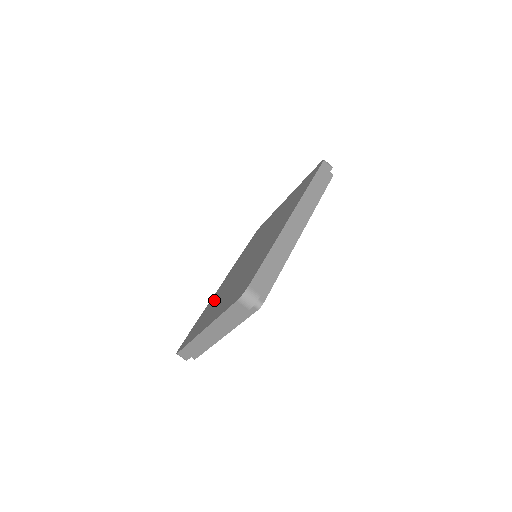
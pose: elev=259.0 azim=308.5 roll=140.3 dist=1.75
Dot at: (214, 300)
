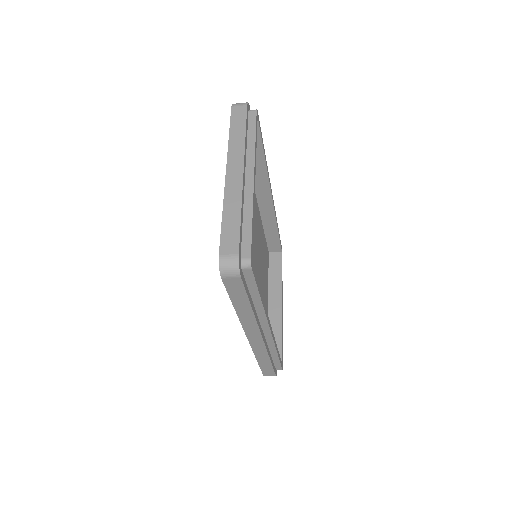
Dot at: occluded
